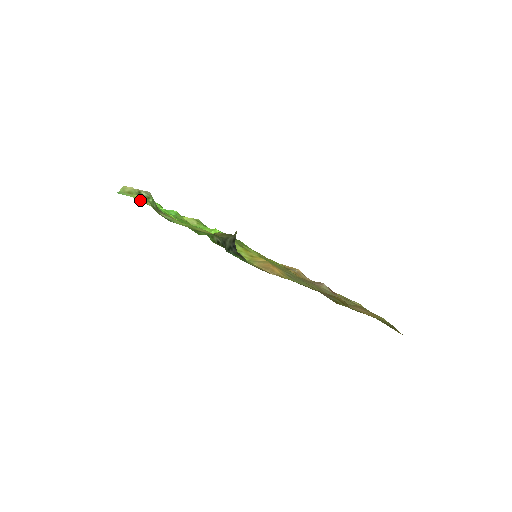
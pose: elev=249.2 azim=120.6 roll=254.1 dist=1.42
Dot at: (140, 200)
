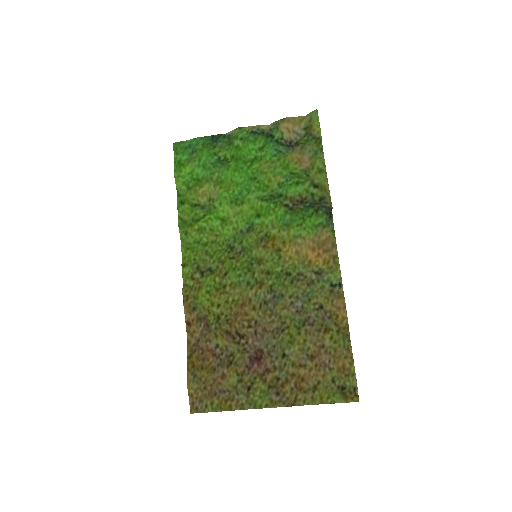
Dot at: (246, 135)
